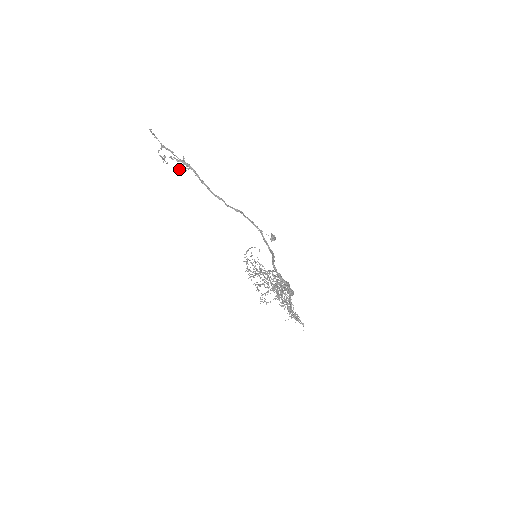
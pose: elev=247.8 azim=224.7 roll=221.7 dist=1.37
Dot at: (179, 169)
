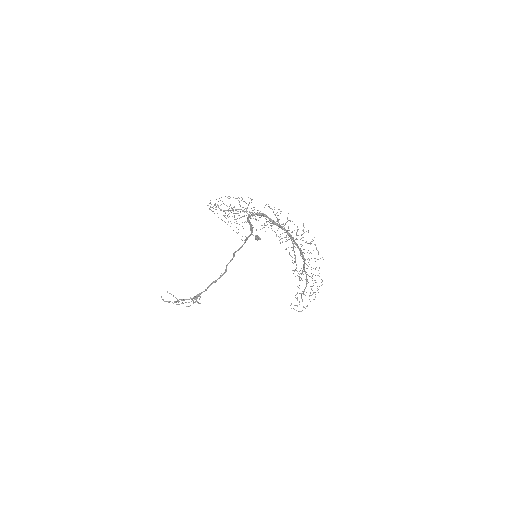
Dot at: occluded
